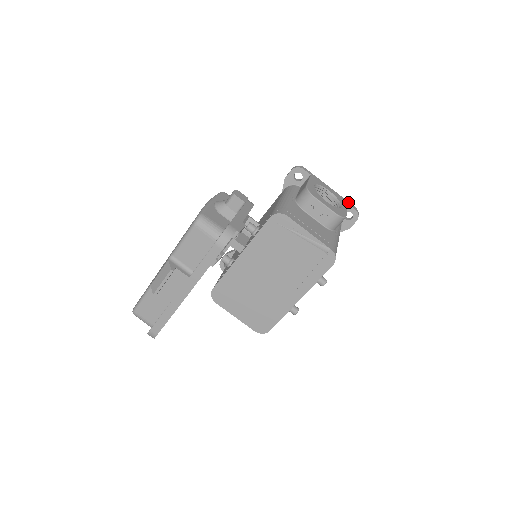
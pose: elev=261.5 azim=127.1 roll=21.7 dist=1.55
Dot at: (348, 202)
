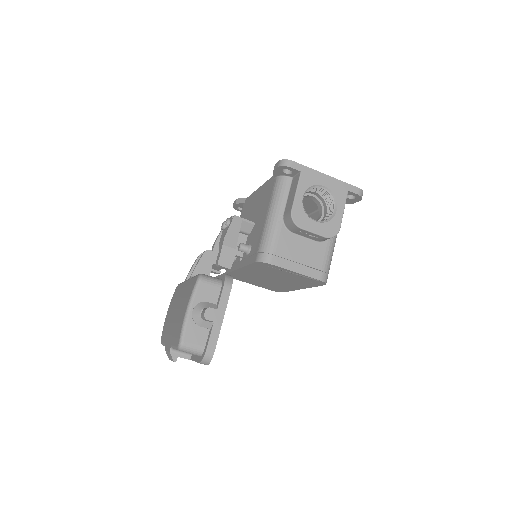
Dot at: (349, 186)
